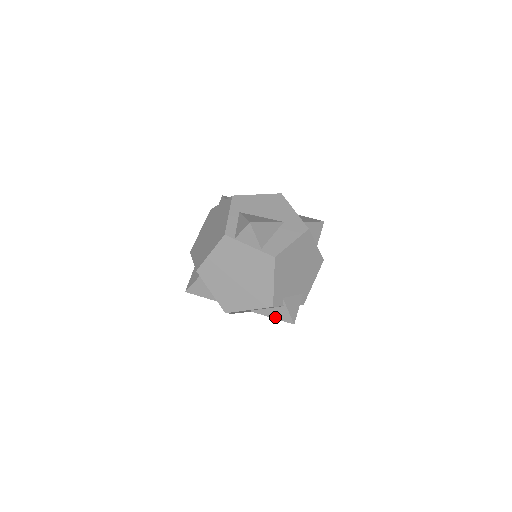
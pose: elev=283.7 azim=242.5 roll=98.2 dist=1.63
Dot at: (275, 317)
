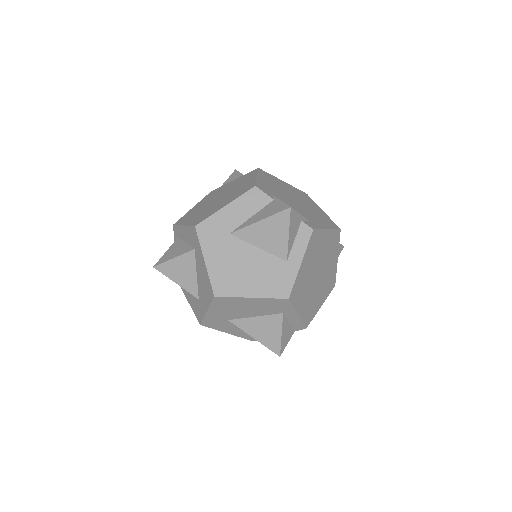
Dot at: (264, 217)
